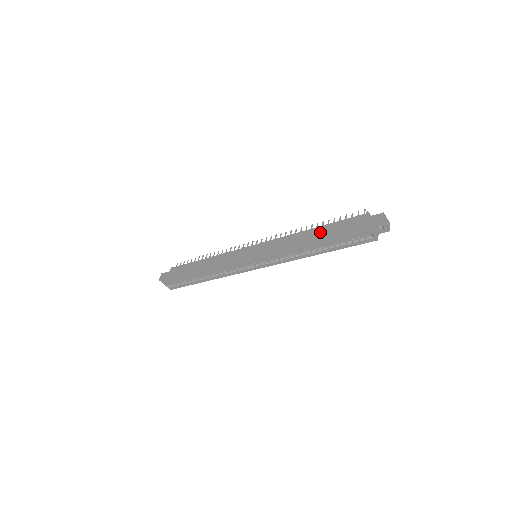
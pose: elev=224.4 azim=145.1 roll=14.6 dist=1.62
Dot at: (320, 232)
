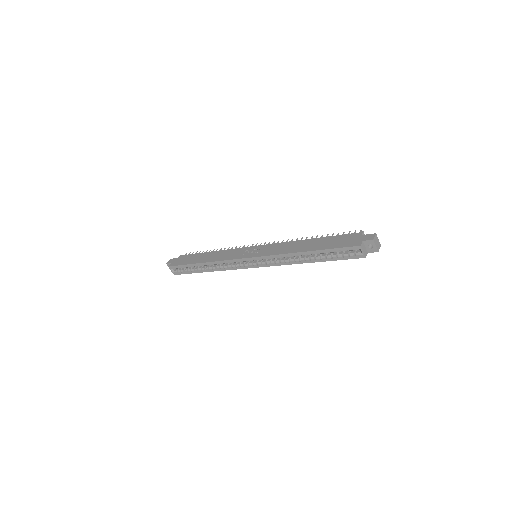
Dot at: (316, 242)
